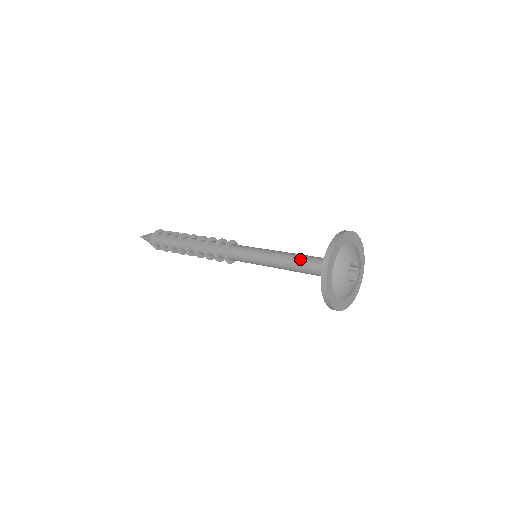
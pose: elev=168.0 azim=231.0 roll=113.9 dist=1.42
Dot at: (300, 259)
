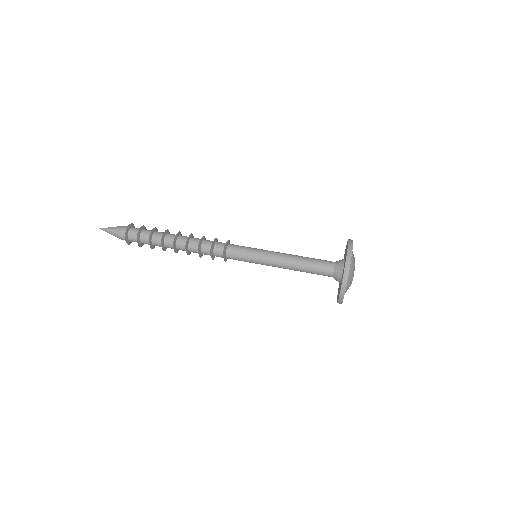
Dot at: (306, 267)
